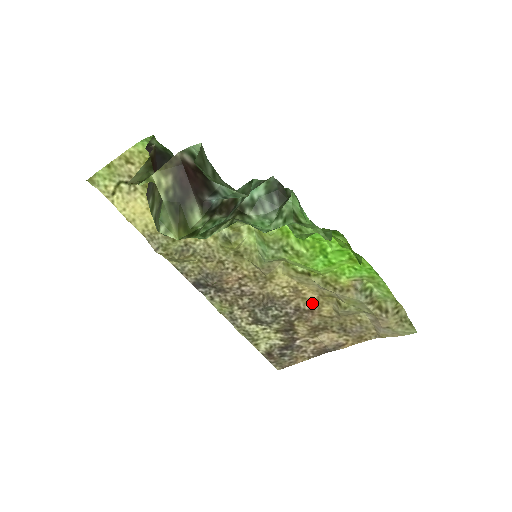
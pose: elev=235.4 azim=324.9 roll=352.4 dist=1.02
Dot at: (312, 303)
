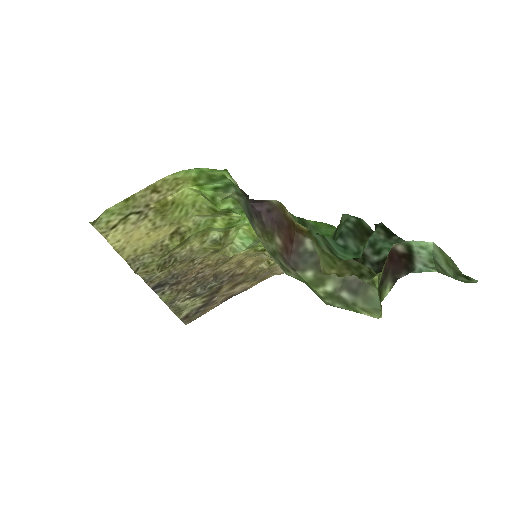
Dot at: (246, 268)
